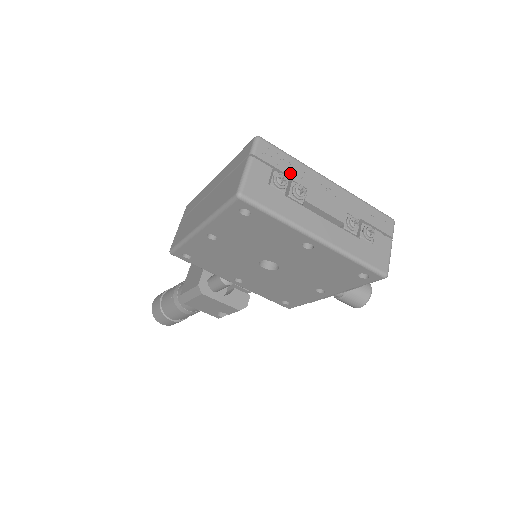
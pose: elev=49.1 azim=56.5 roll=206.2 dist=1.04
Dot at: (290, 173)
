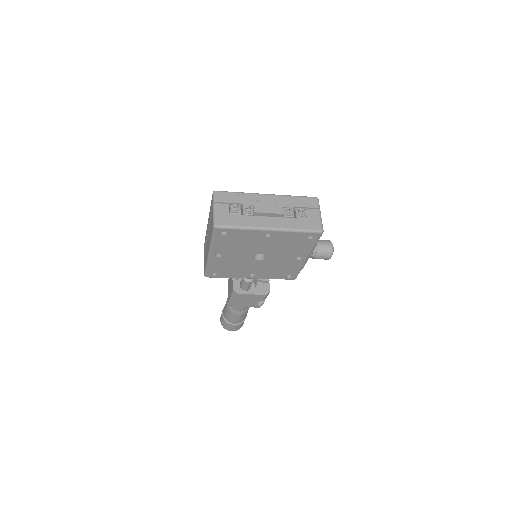
Dot at: (240, 202)
